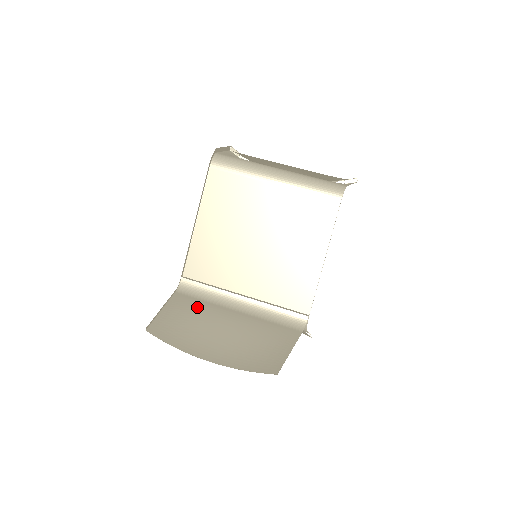
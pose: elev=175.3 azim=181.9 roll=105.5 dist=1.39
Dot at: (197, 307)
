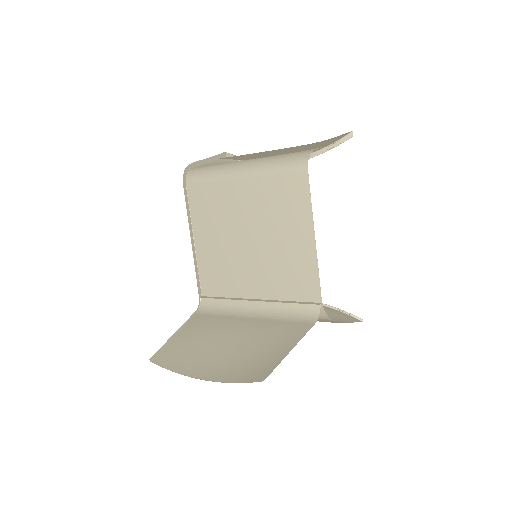
Dot at: (210, 324)
